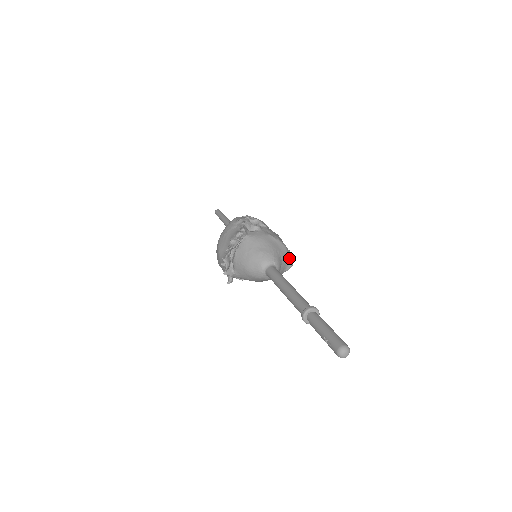
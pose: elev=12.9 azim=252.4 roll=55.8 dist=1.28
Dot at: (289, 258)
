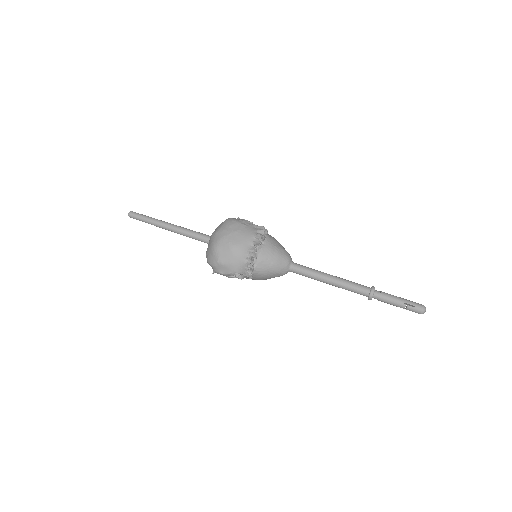
Dot at: occluded
